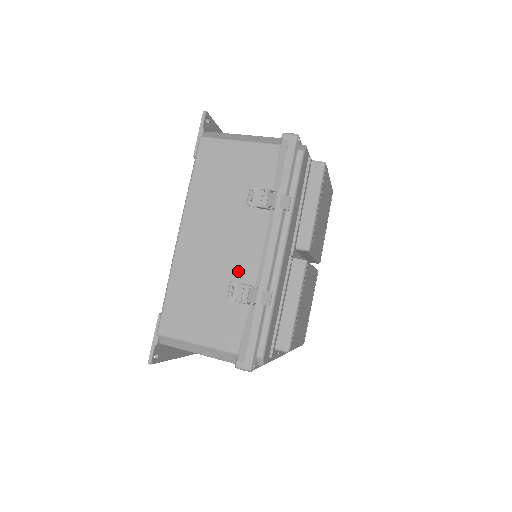
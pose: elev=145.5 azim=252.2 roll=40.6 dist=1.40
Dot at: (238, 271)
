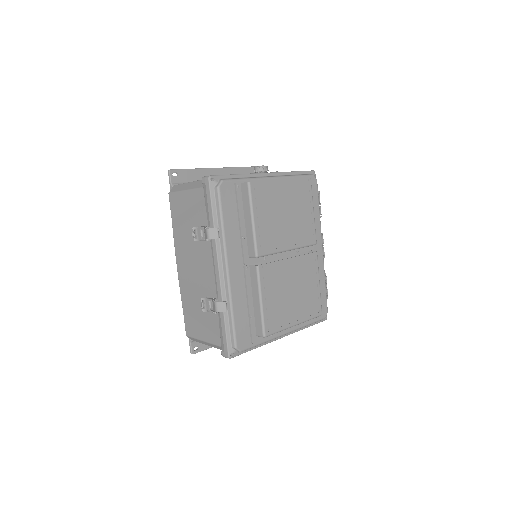
Dot at: (207, 288)
